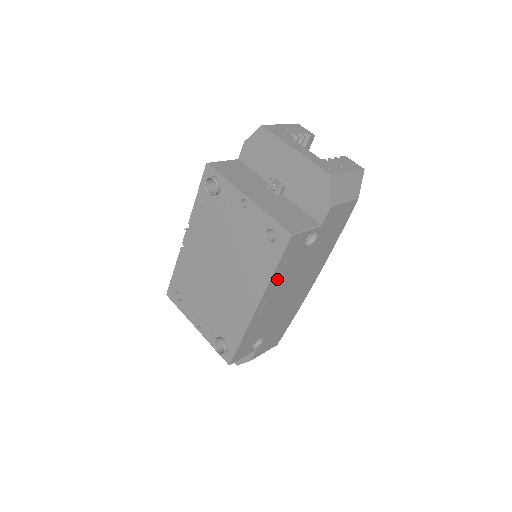
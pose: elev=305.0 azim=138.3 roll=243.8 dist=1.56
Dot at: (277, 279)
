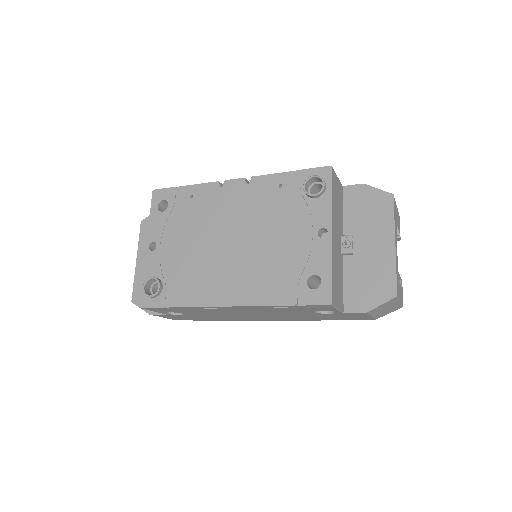
Dot at: (269, 308)
